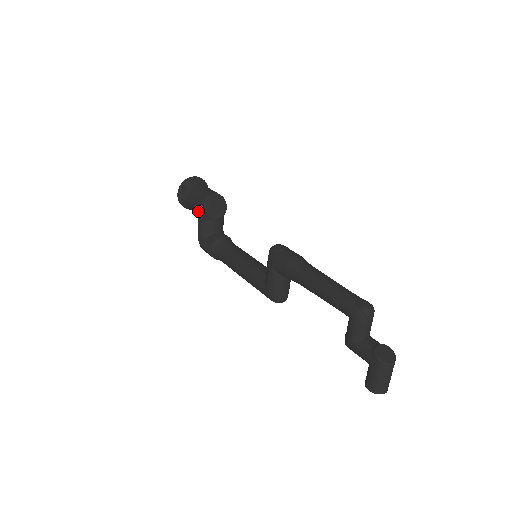
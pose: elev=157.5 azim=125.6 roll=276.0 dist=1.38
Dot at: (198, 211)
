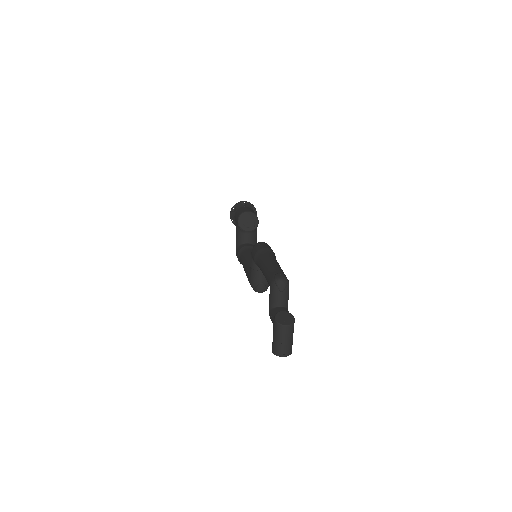
Dot at: (236, 224)
